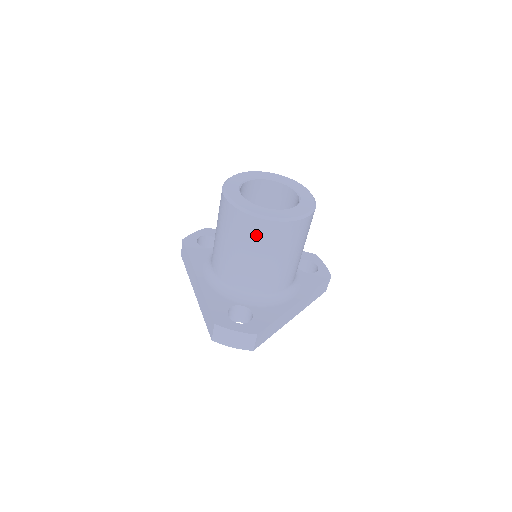
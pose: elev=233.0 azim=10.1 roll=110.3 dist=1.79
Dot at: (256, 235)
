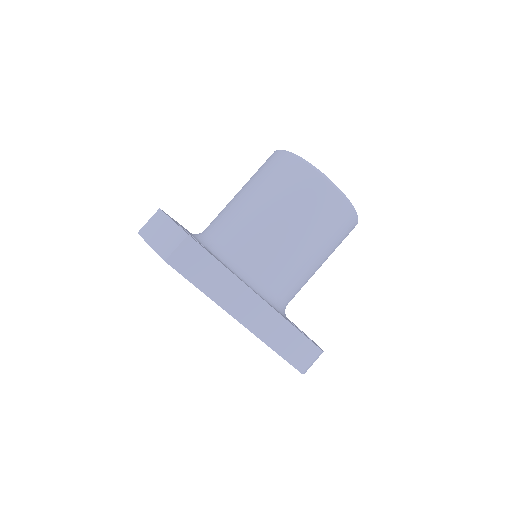
Dot at: (275, 172)
